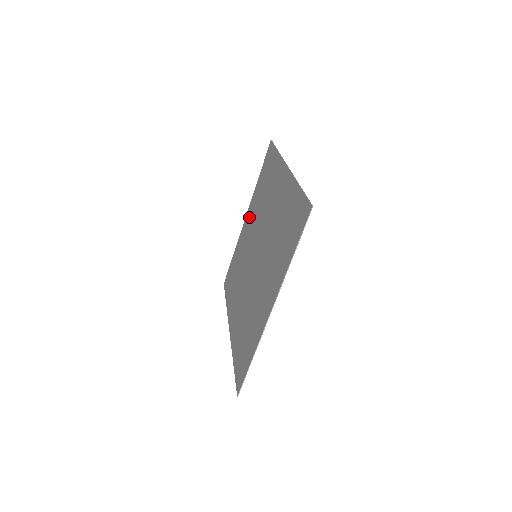
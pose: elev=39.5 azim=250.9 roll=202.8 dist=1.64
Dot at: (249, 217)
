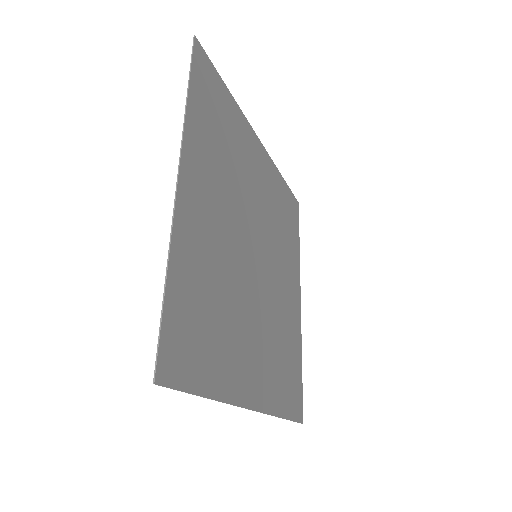
Dot at: (252, 153)
